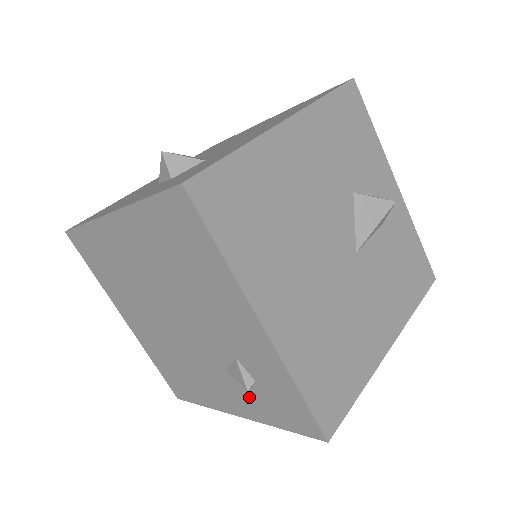
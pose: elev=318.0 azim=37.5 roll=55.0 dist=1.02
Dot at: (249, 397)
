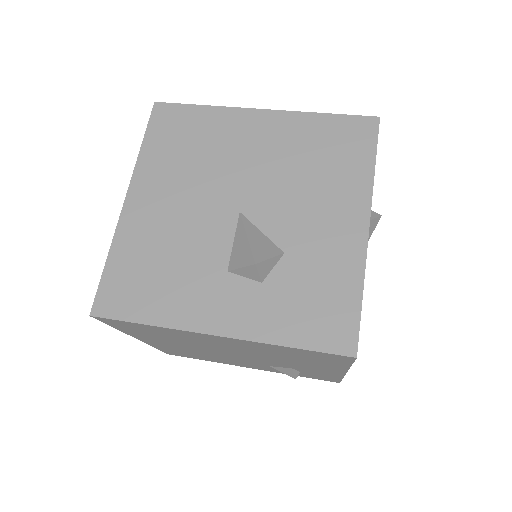
Dot at: occluded
